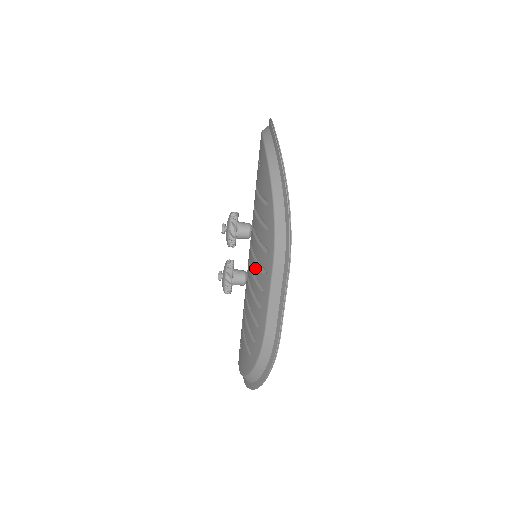
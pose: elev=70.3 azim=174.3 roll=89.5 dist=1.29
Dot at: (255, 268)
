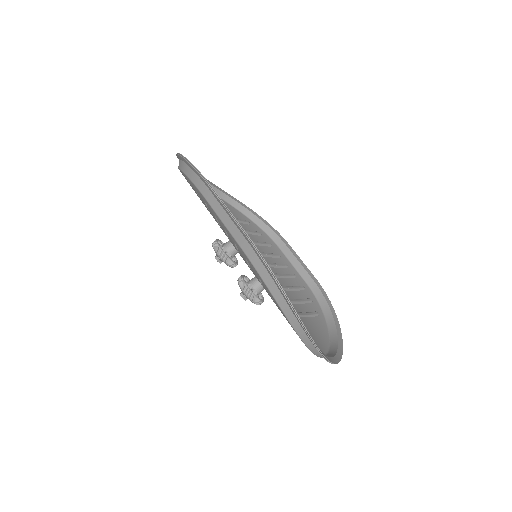
Dot at: occluded
